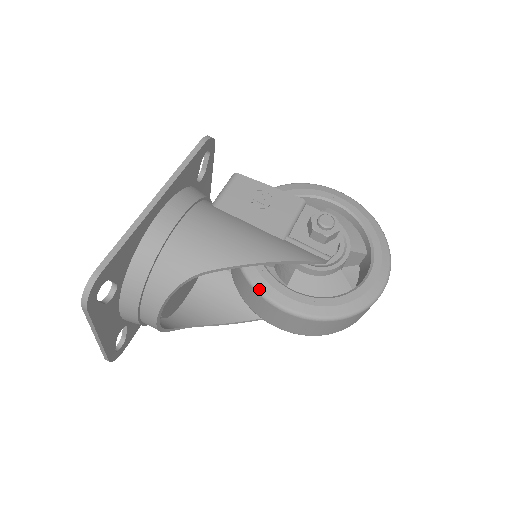
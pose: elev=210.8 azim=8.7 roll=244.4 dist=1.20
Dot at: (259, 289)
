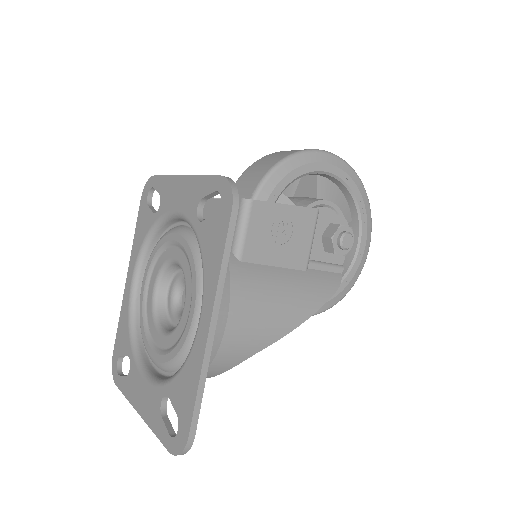
Dot at: occluded
